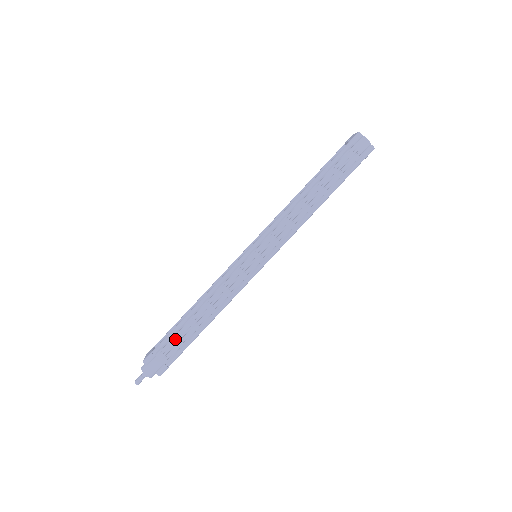
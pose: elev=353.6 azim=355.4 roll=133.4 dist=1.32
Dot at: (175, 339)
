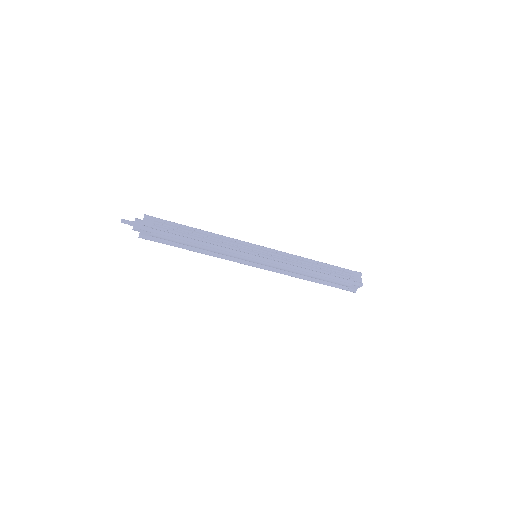
Dot at: (173, 228)
